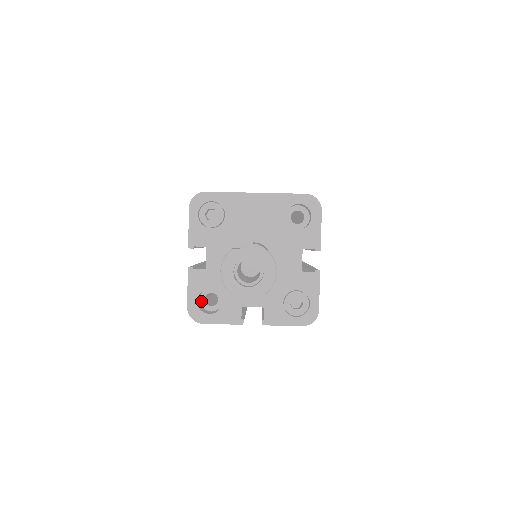
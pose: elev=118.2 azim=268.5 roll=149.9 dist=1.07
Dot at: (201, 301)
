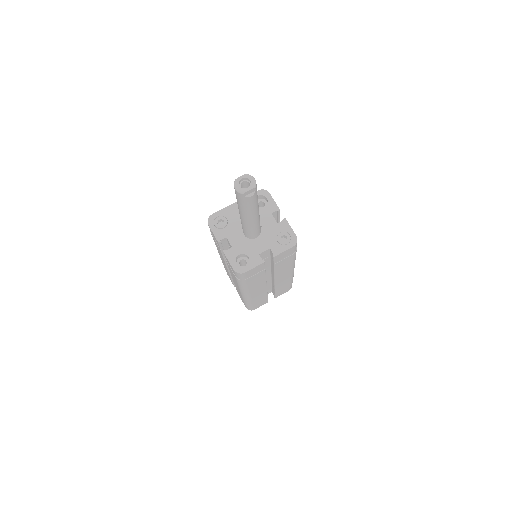
Dot at: occluded
